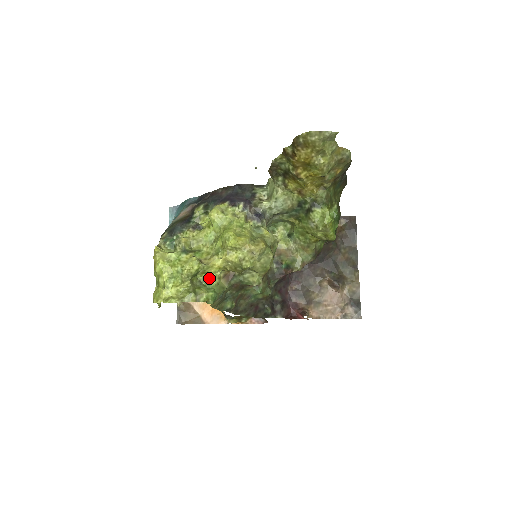
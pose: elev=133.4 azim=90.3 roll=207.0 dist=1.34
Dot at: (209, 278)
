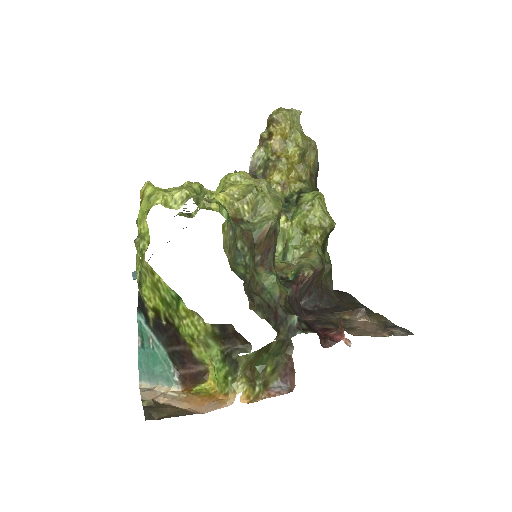
Dot at: occluded
